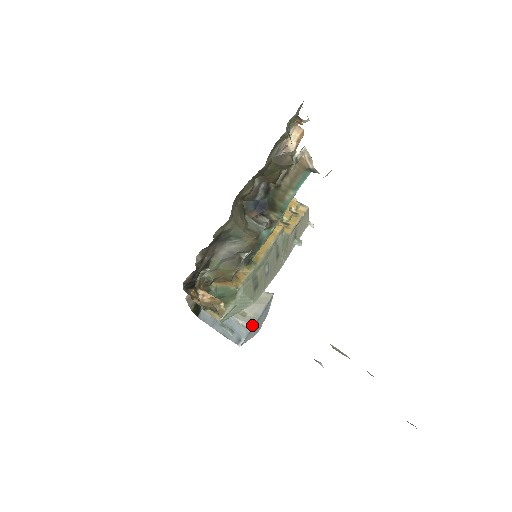
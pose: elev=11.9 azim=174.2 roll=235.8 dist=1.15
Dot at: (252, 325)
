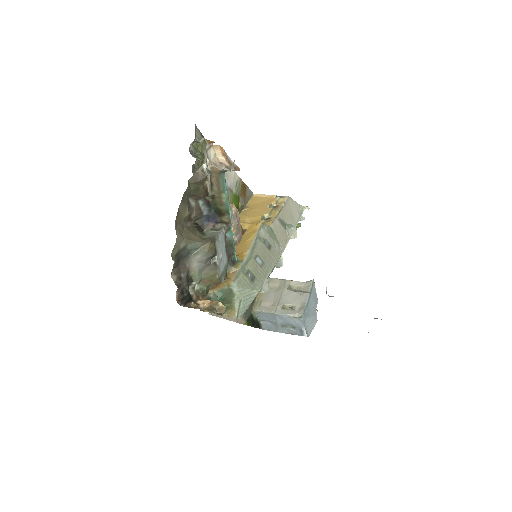
Dot at: (302, 313)
